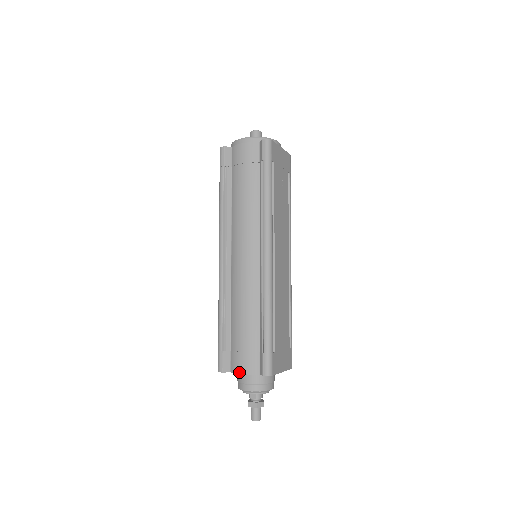
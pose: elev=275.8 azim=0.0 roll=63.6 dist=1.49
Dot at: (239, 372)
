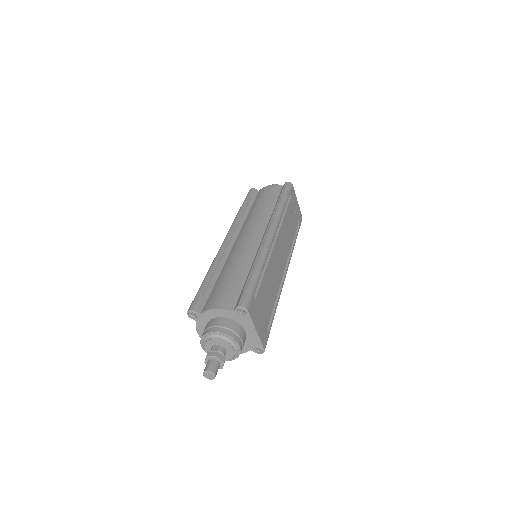
Dot at: (212, 308)
